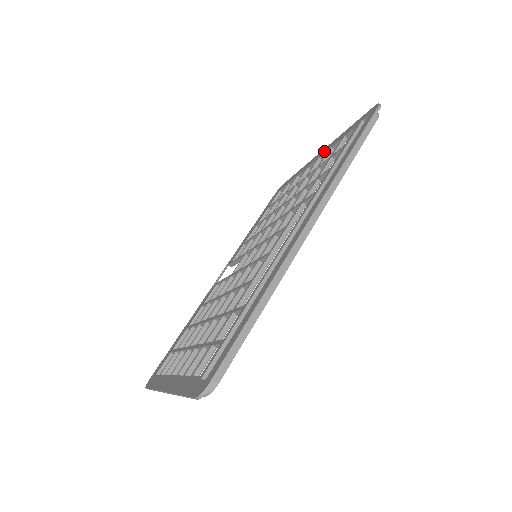
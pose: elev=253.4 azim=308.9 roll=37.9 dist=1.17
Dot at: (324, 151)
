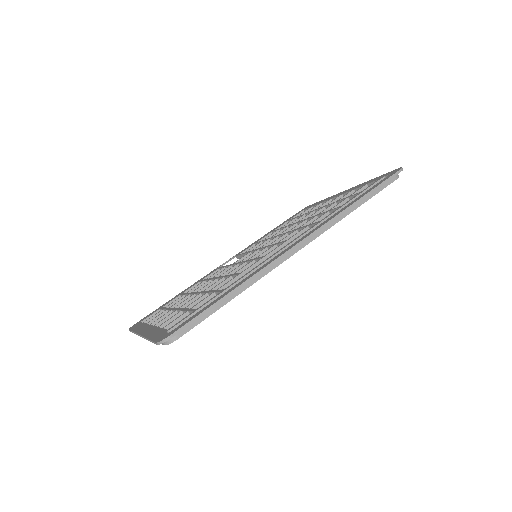
Dot at: (348, 190)
